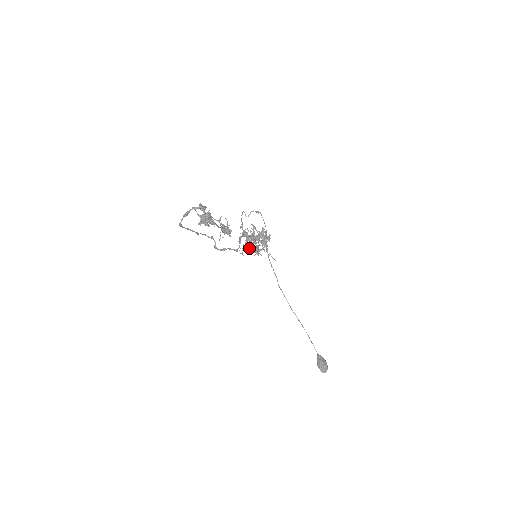
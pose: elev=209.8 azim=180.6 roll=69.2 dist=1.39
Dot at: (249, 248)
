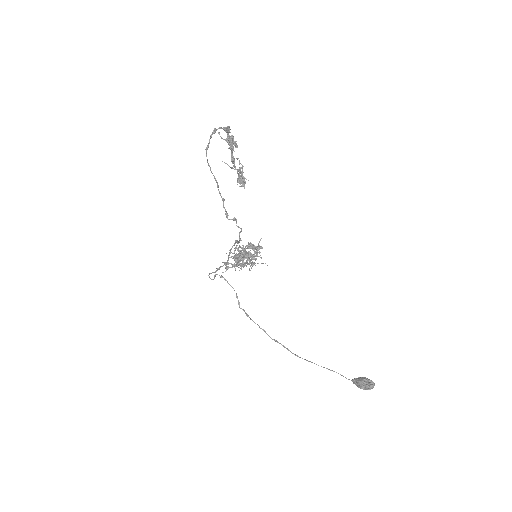
Dot at: (244, 256)
